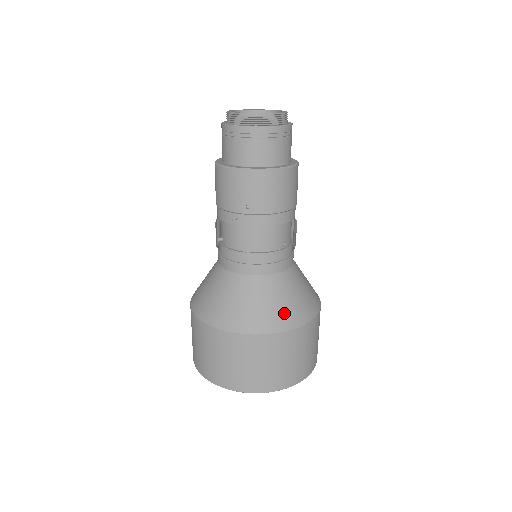
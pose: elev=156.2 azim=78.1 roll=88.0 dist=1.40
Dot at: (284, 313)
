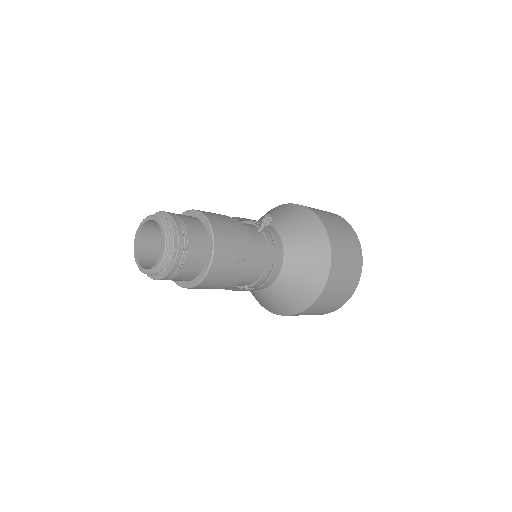
Dot at: (271, 307)
